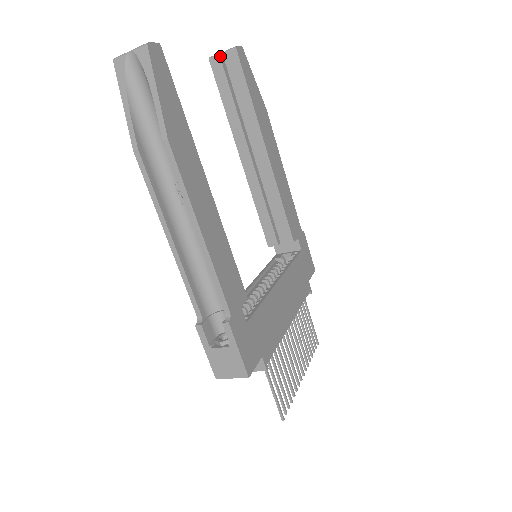
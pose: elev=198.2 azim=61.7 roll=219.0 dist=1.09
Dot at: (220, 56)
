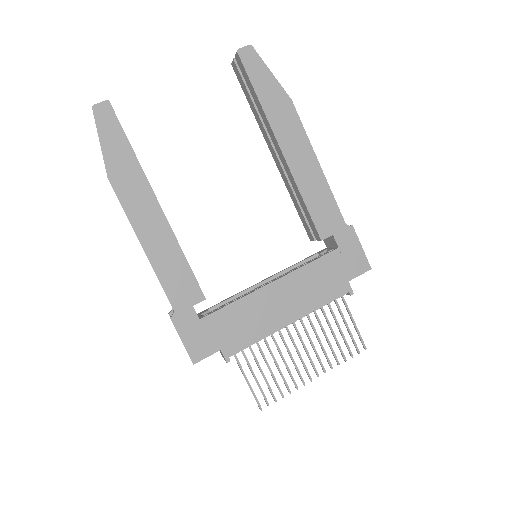
Dot at: (235, 60)
